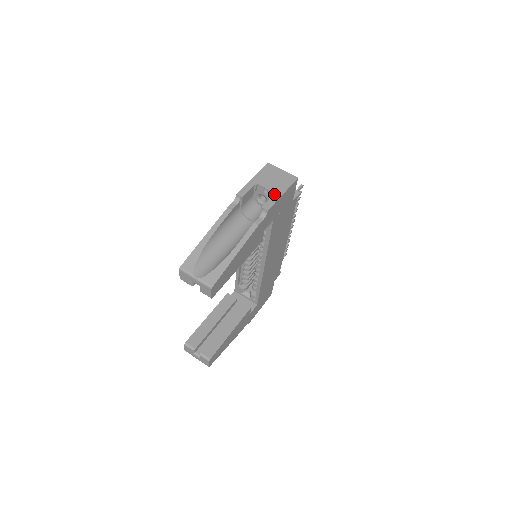
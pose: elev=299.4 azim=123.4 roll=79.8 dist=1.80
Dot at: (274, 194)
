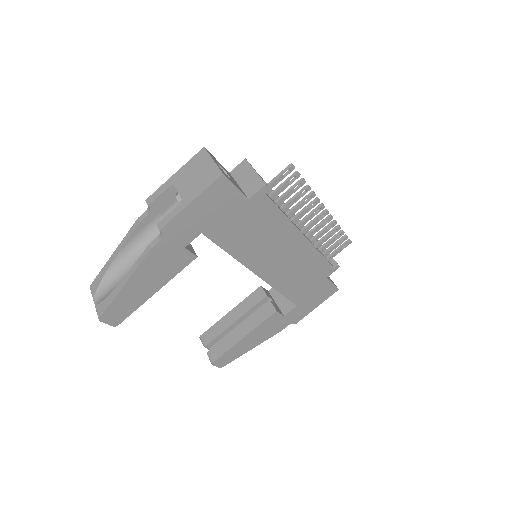
Dot at: (180, 203)
